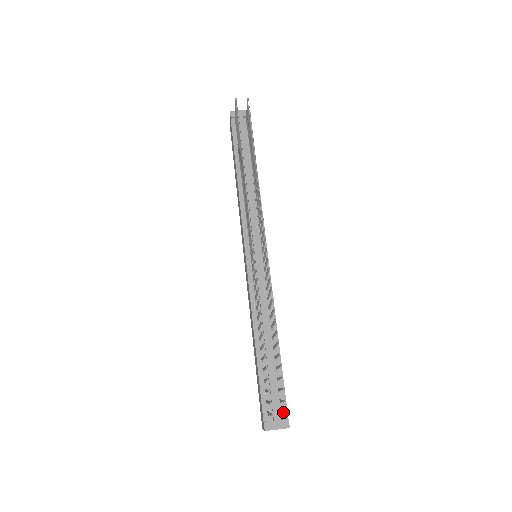
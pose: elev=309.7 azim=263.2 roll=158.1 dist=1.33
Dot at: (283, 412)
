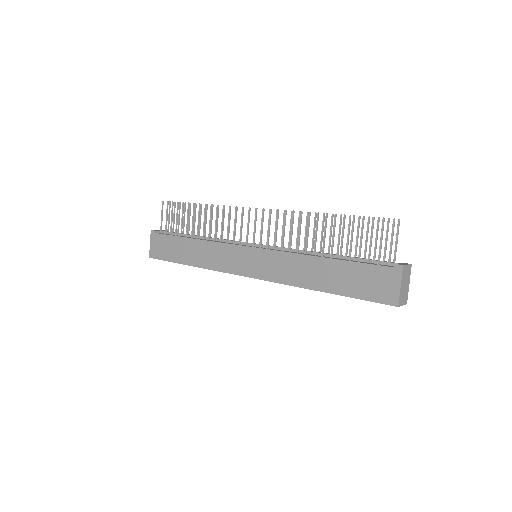
Dot at: (396, 241)
